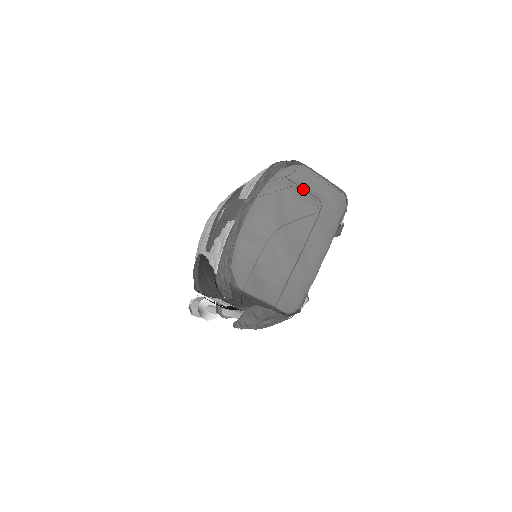
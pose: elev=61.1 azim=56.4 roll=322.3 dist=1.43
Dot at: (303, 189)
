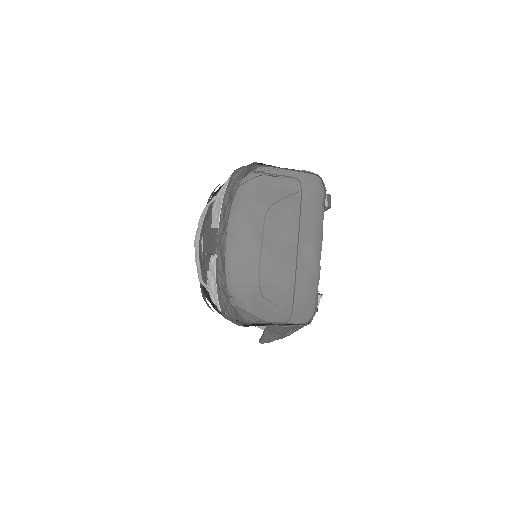
Dot at: (272, 193)
